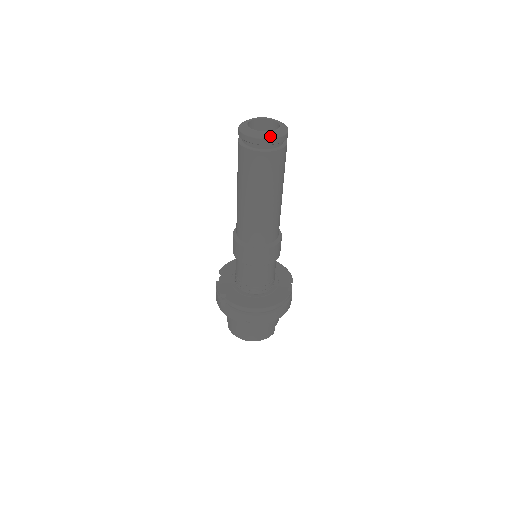
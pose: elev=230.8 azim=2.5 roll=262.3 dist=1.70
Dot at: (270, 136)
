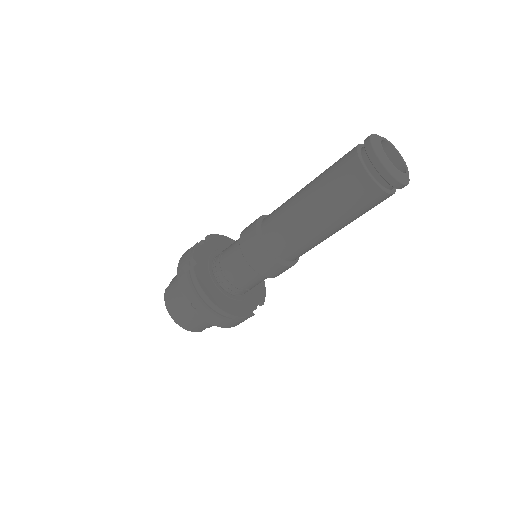
Dot at: (394, 173)
